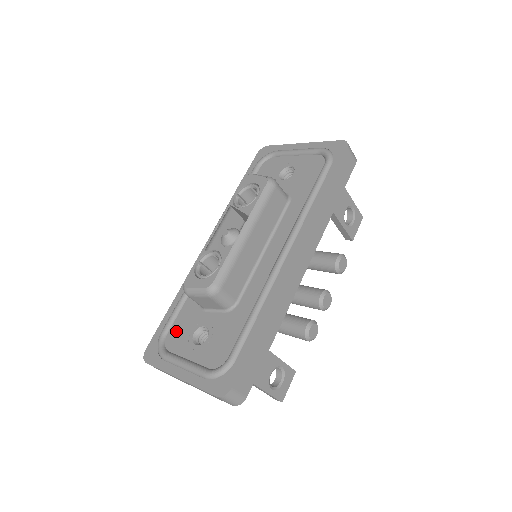
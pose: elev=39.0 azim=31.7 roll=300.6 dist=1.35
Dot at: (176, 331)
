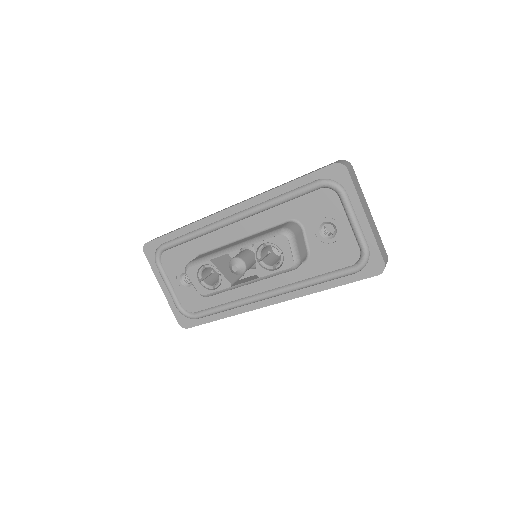
Dot at: (172, 257)
